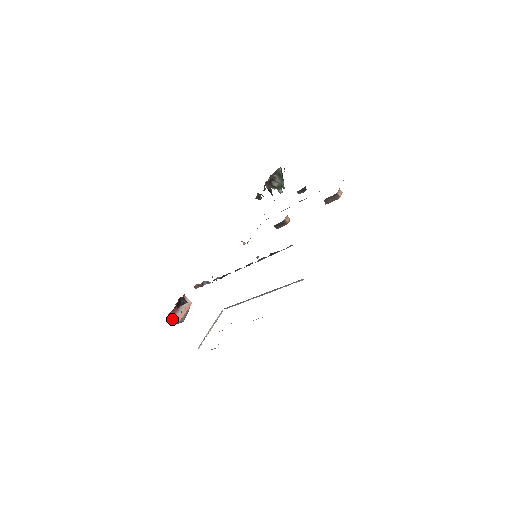
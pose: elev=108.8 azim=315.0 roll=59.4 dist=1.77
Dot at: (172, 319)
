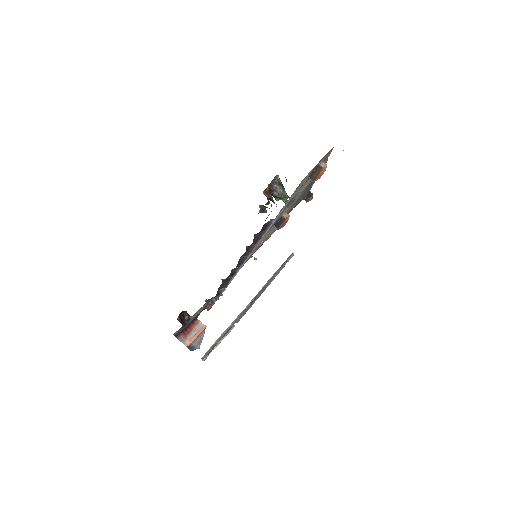
Dot at: (182, 341)
